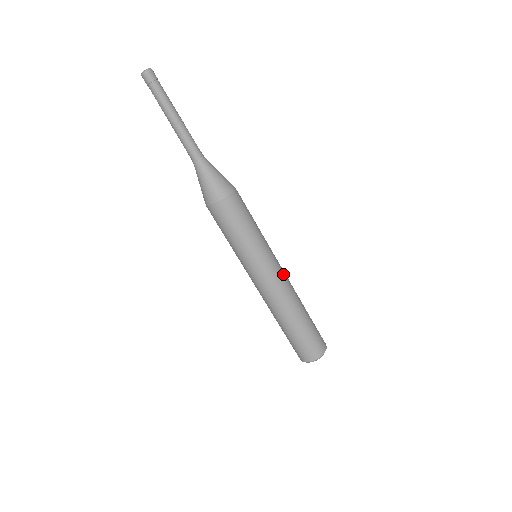
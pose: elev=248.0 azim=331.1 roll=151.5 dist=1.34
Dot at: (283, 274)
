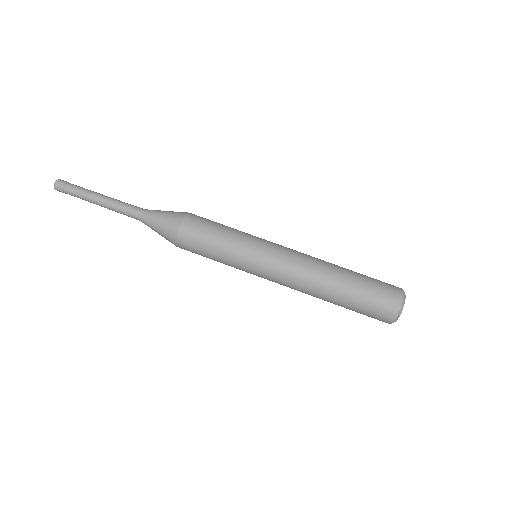
Dot at: occluded
